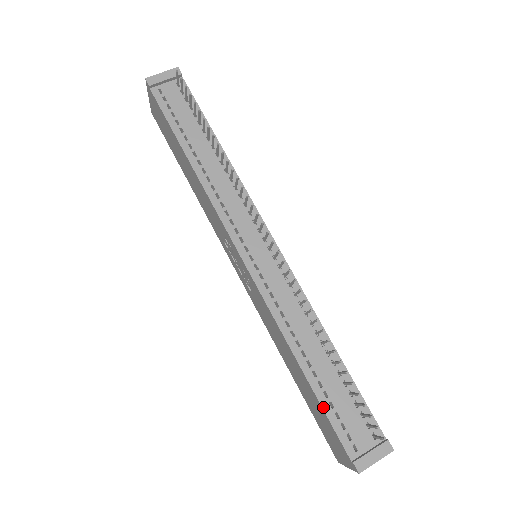
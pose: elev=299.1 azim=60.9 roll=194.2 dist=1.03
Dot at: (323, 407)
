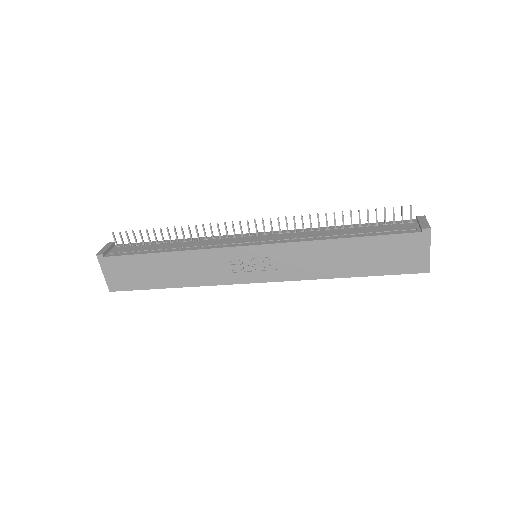
Dot at: (377, 235)
